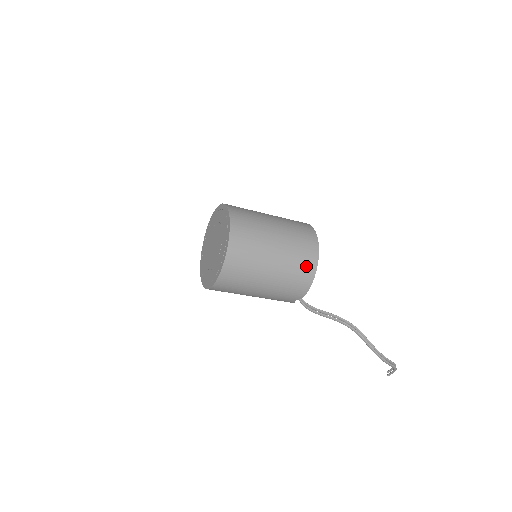
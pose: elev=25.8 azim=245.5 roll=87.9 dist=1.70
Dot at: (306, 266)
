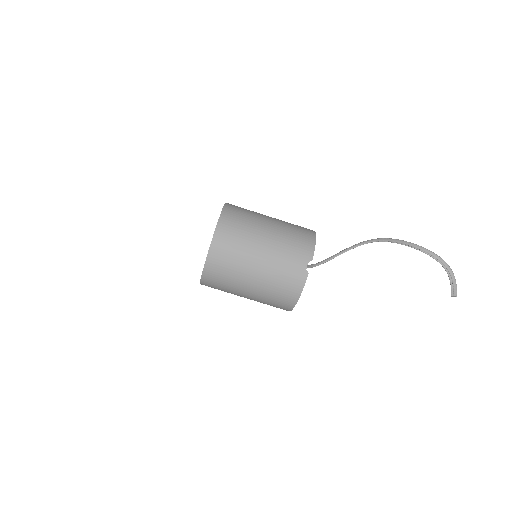
Dot at: (304, 229)
